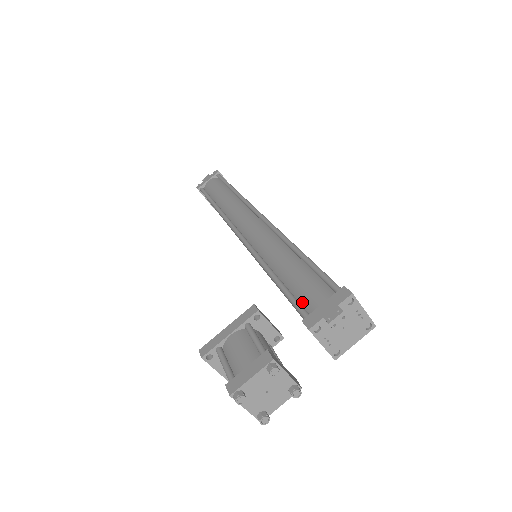
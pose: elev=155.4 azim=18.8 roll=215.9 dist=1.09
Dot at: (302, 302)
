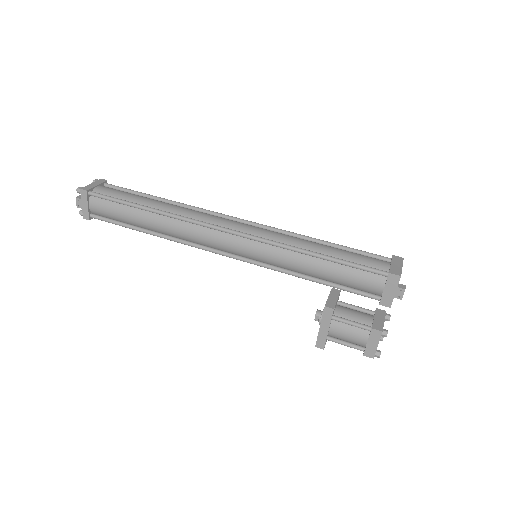
Dot at: (361, 290)
